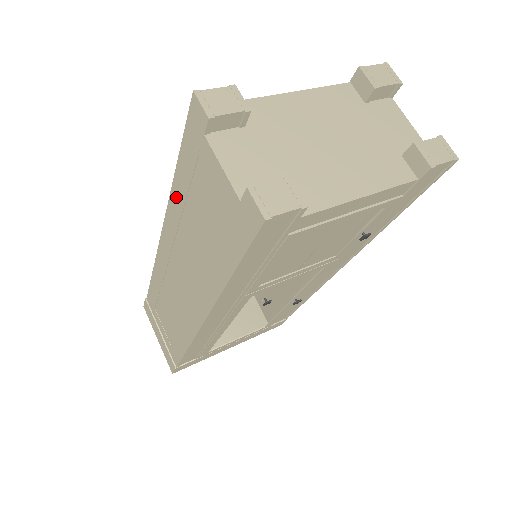
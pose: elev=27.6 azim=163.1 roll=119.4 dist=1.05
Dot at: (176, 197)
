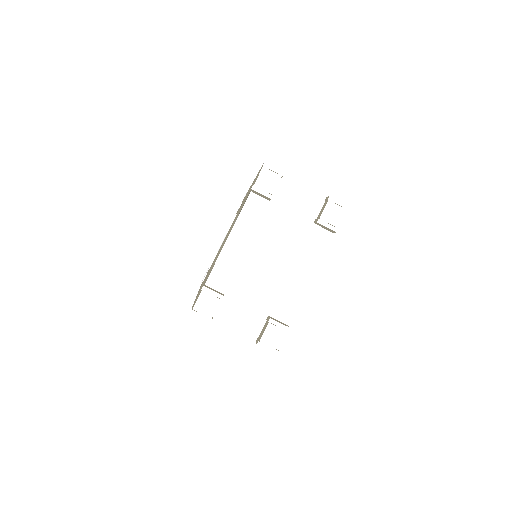
Dot at: occluded
